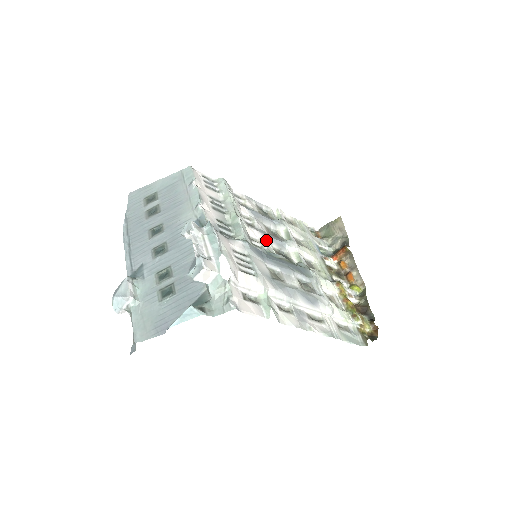
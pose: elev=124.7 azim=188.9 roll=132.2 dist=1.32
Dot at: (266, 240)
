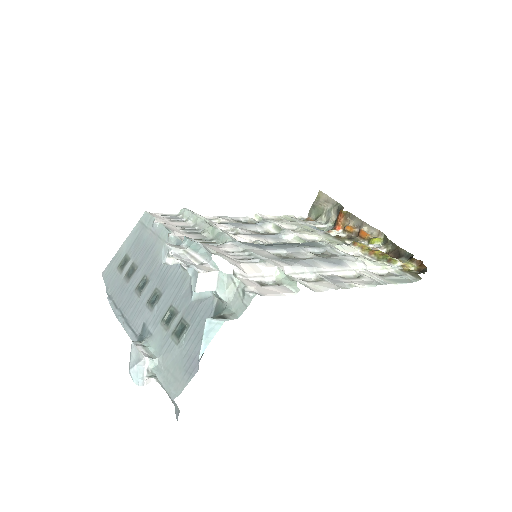
Dot at: (258, 239)
